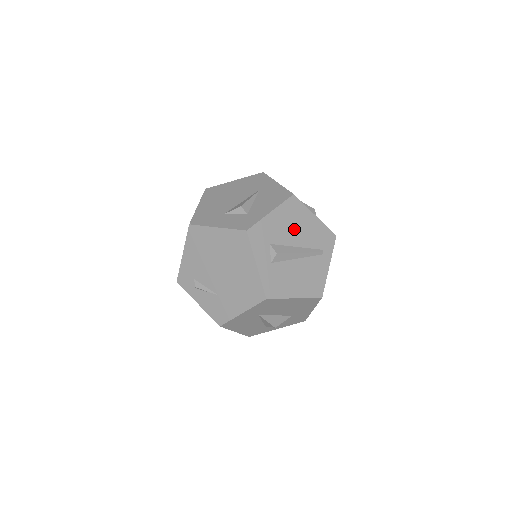
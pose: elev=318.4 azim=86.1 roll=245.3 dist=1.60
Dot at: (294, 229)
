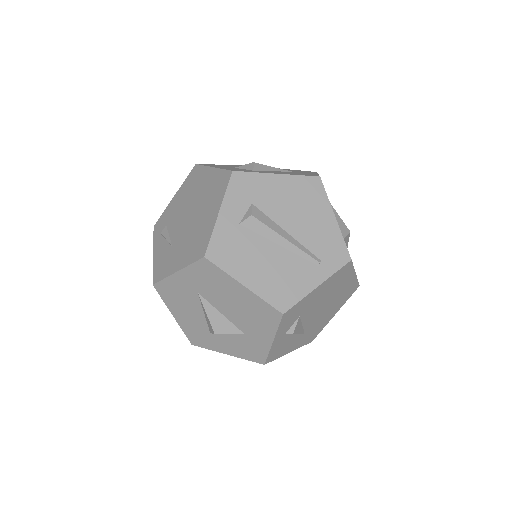
Dot at: (296, 211)
